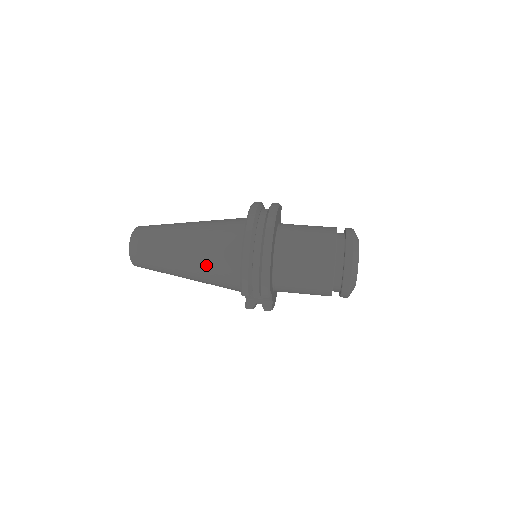
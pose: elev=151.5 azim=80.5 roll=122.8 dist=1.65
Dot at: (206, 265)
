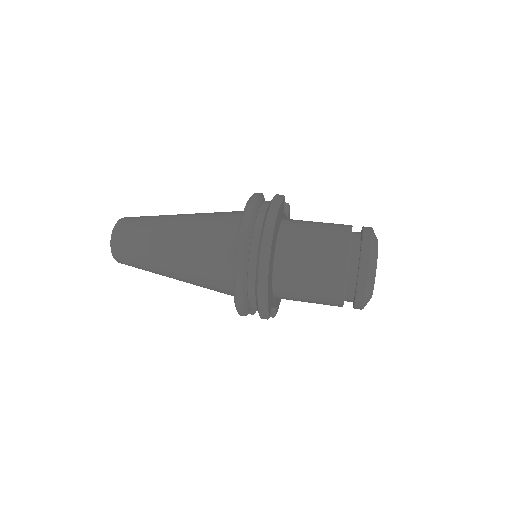
Dot at: (197, 278)
